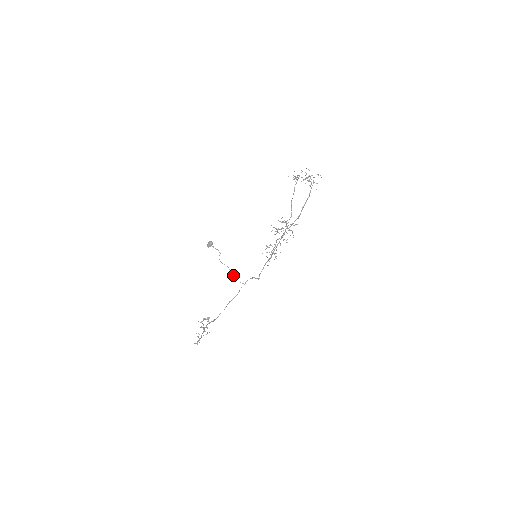
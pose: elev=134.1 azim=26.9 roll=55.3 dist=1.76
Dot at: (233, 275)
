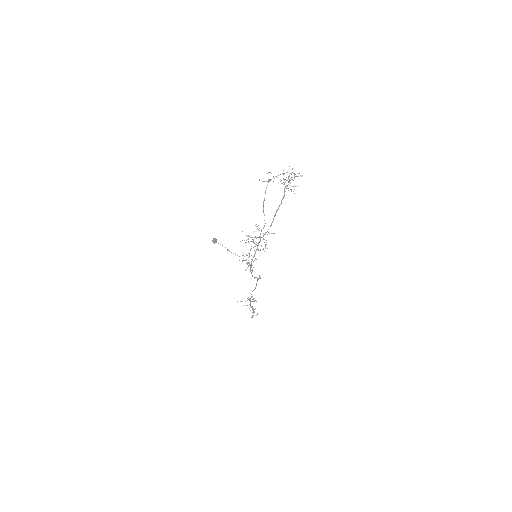
Dot at: (251, 267)
